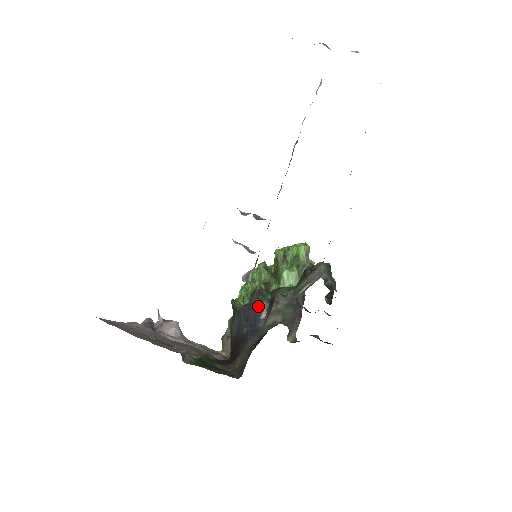
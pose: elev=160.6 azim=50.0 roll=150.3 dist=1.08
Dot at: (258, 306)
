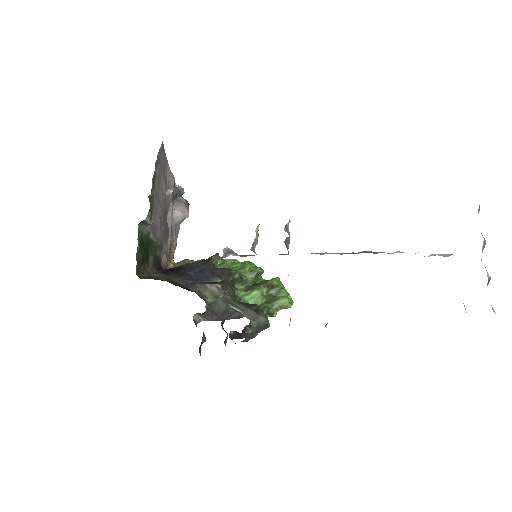
Dot at: (216, 277)
